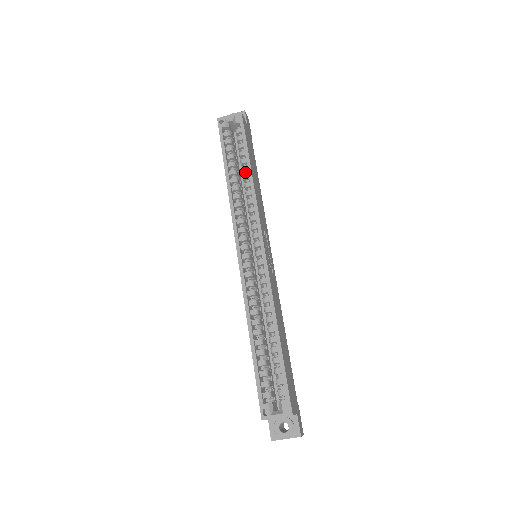
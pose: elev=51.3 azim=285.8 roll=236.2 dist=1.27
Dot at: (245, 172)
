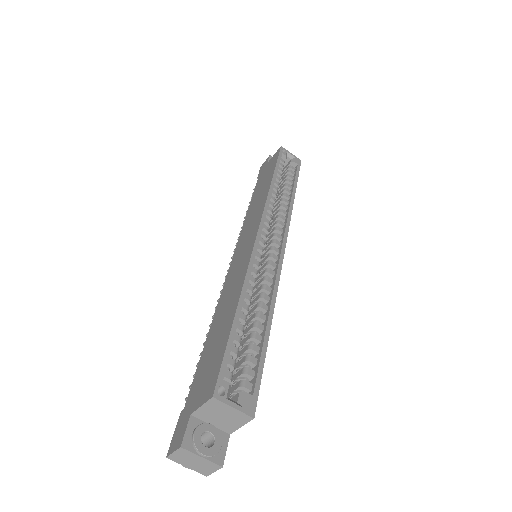
Dot at: (286, 193)
